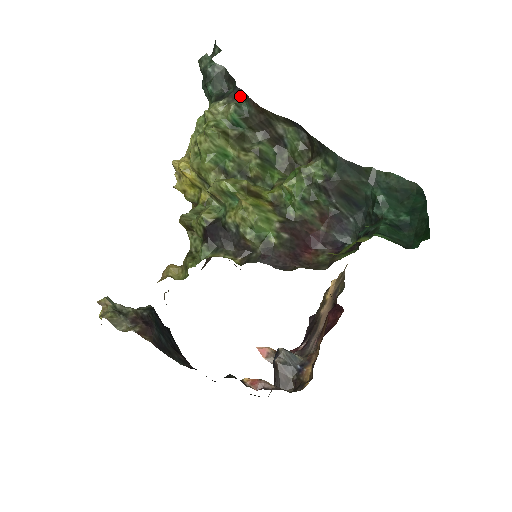
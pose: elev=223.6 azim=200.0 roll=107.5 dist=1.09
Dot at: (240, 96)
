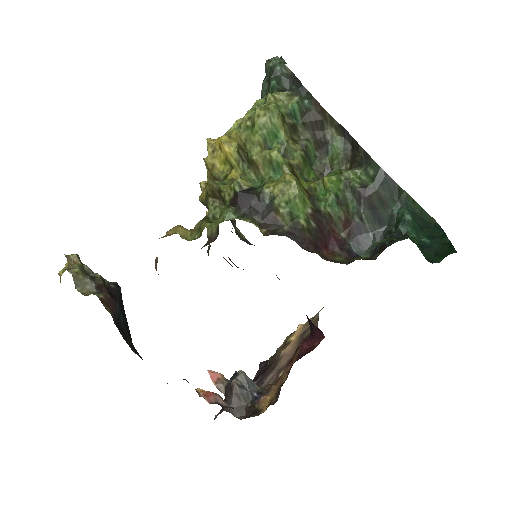
Dot at: (303, 94)
